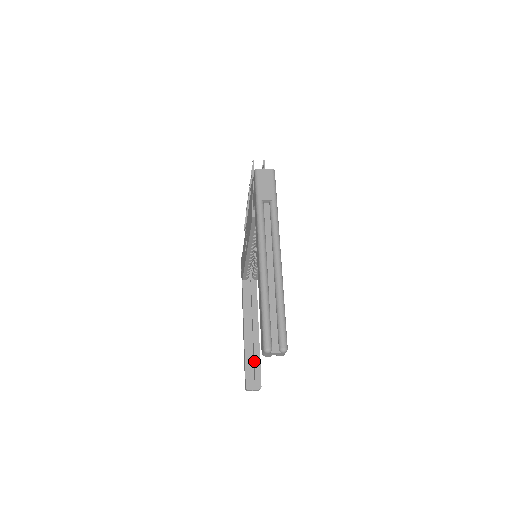
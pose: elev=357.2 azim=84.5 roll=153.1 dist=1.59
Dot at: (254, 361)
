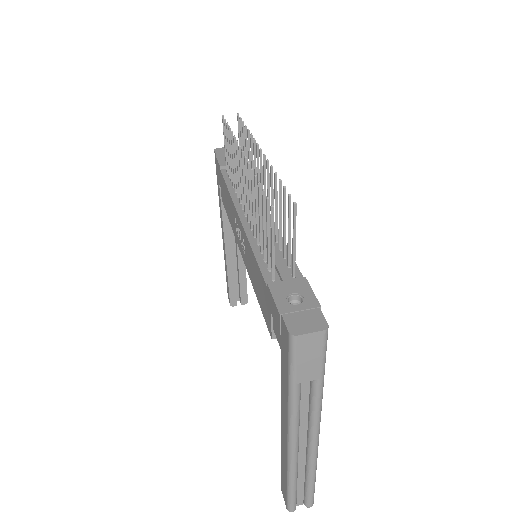
Dot at: (239, 280)
